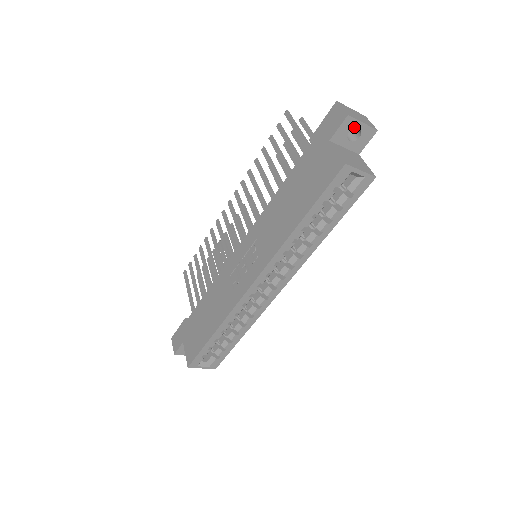
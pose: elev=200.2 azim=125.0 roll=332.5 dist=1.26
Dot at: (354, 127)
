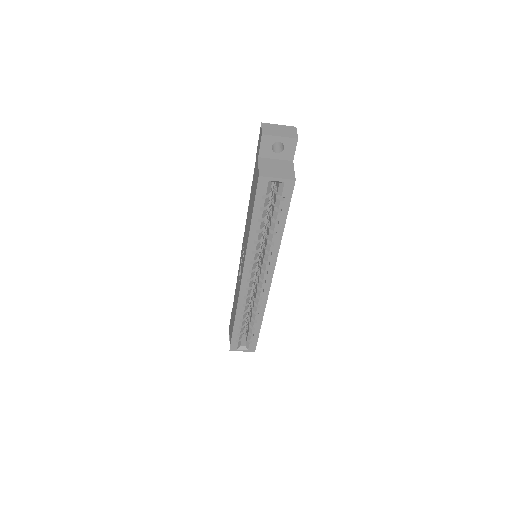
Dot at: (274, 142)
